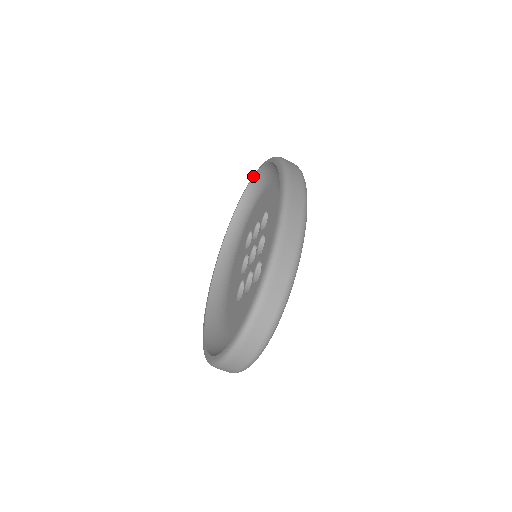
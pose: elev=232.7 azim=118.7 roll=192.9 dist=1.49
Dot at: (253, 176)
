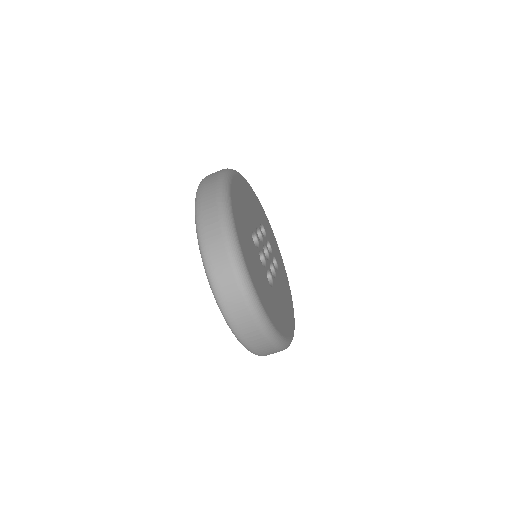
Dot at: occluded
